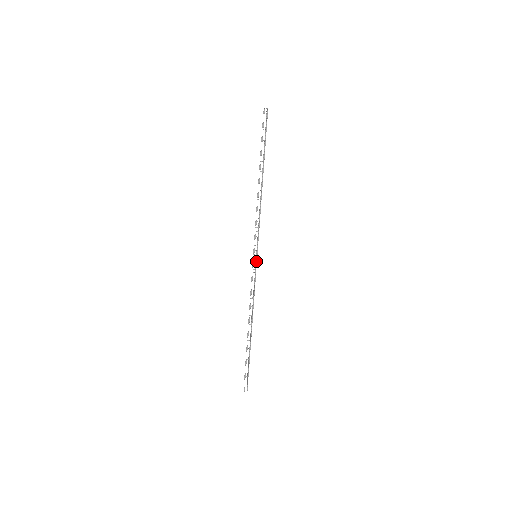
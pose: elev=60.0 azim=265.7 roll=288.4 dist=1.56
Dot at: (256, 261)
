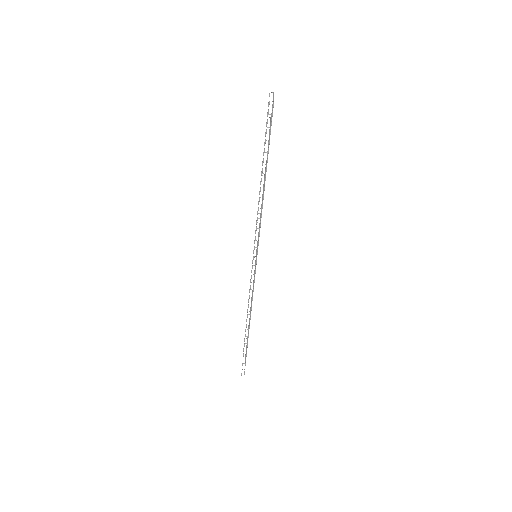
Dot at: occluded
